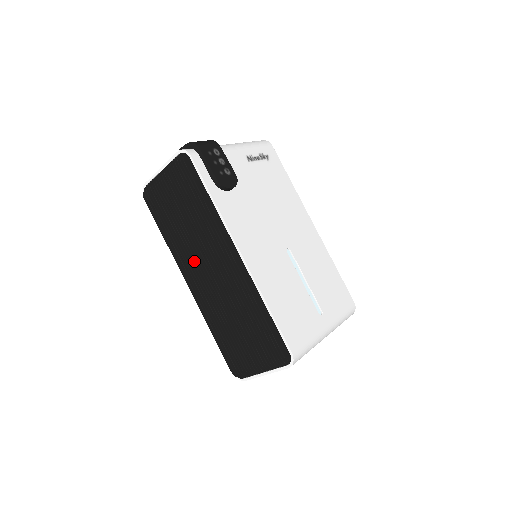
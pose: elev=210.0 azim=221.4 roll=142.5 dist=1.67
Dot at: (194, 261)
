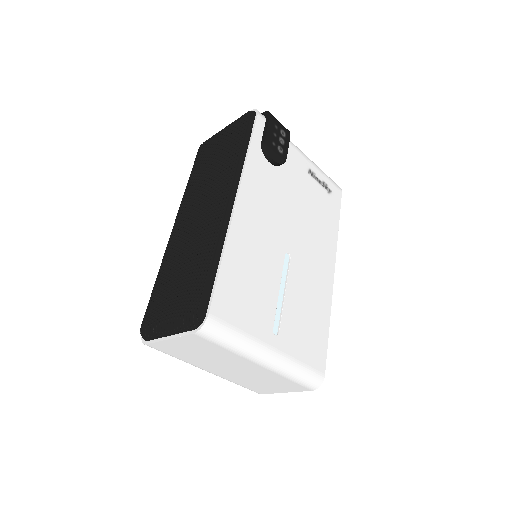
Dot at: (195, 204)
